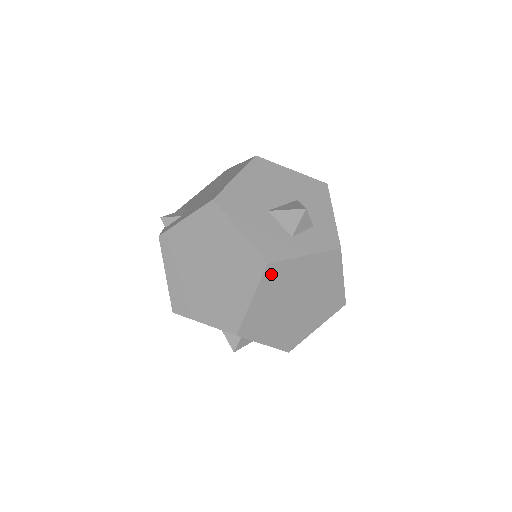
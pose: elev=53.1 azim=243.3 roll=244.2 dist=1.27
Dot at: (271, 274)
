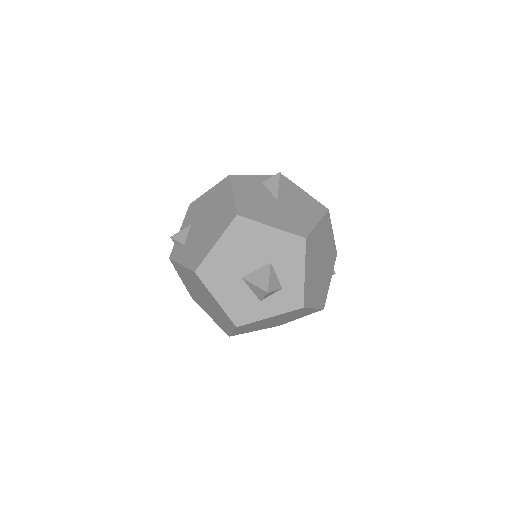
Dot at: (242, 327)
